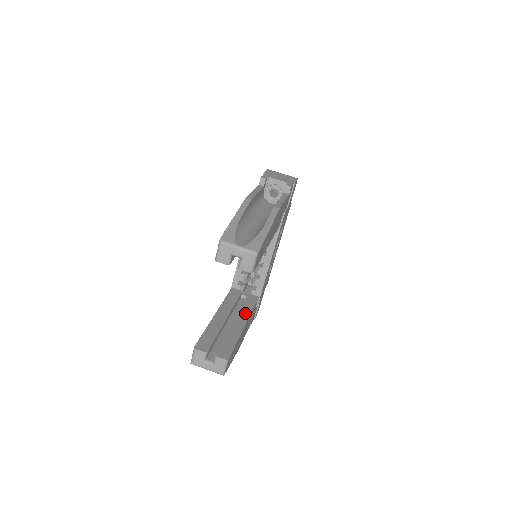
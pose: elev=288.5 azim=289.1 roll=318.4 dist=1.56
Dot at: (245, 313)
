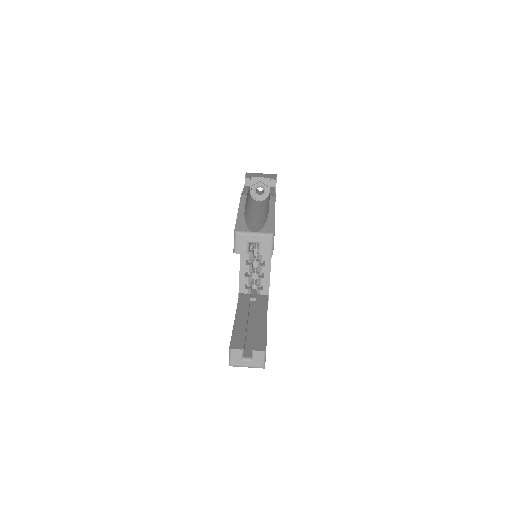
Dot at: (262, 310)
